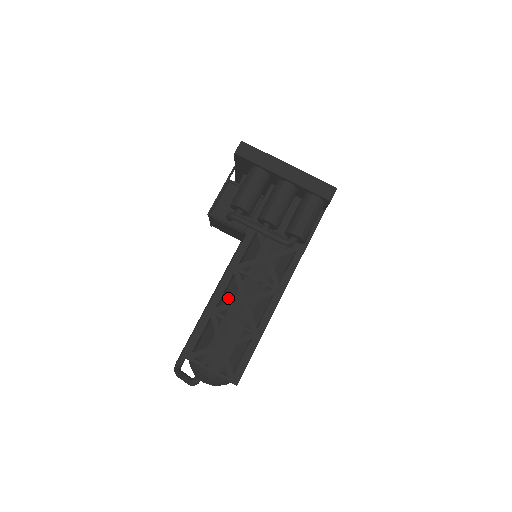
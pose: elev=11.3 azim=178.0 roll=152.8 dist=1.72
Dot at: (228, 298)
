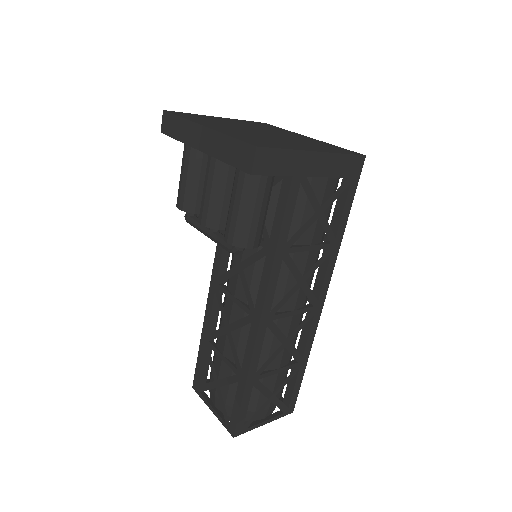
Dot at: (220, 322)
